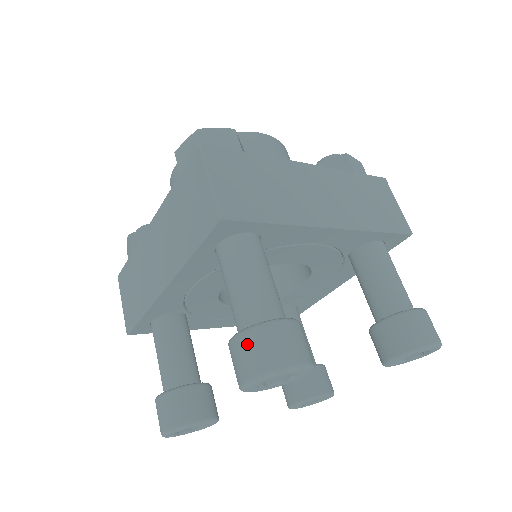
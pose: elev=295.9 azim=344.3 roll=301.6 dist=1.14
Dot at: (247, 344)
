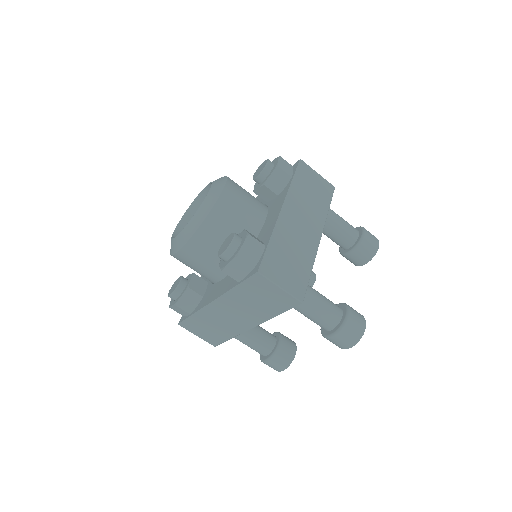
Dot at: (342, 337)
